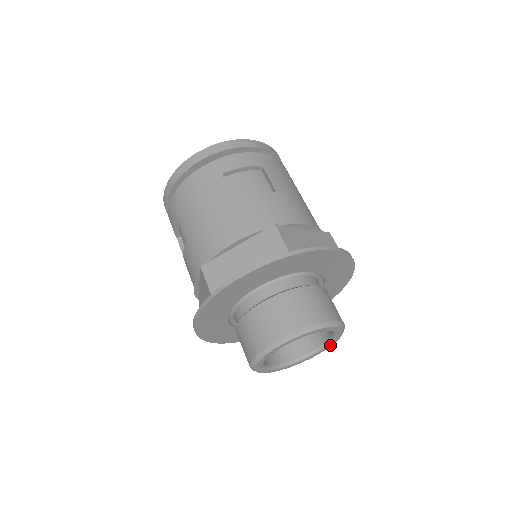
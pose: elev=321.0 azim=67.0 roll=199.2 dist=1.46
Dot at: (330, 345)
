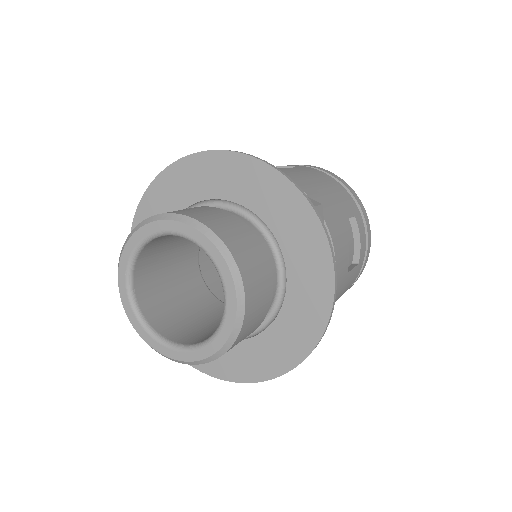
Dot at: (230, 322)
